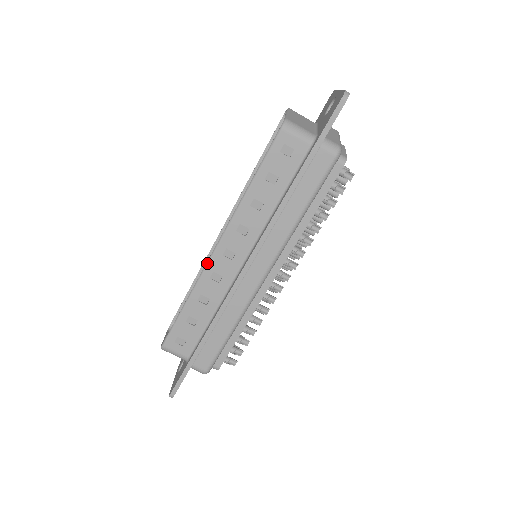
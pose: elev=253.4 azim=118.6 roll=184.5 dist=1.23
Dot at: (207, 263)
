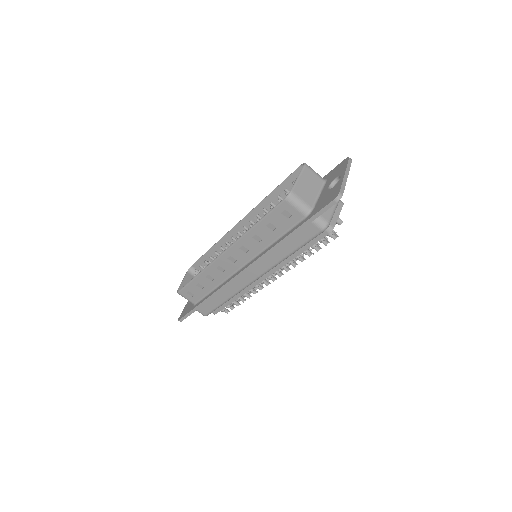
Dot at: (216, 259)
